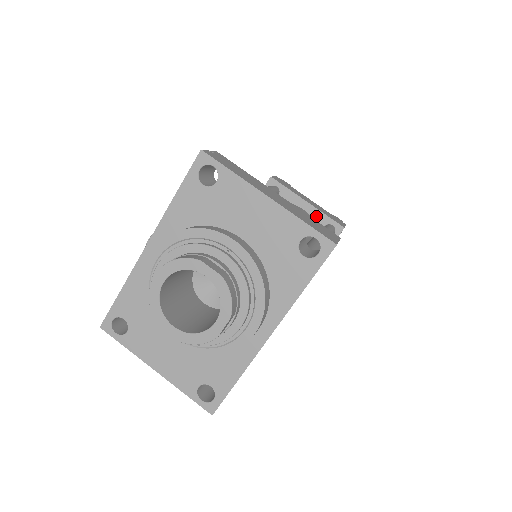
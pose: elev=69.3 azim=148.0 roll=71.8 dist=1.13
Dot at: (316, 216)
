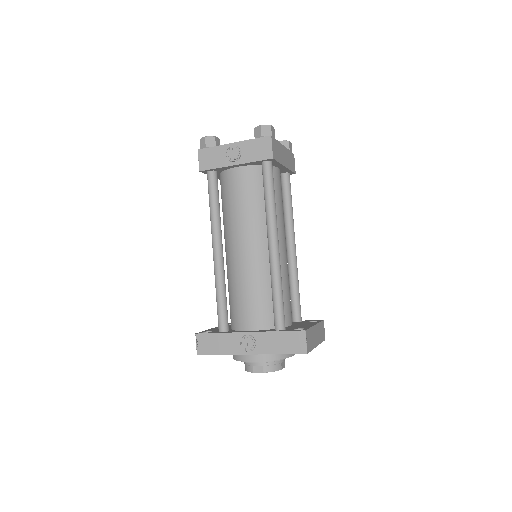
Dot at: (284, 170)
